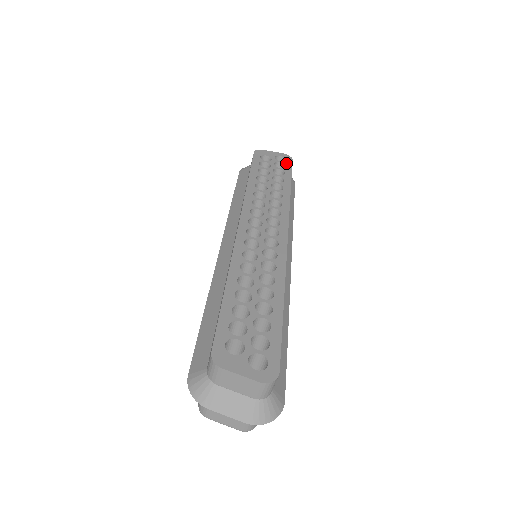
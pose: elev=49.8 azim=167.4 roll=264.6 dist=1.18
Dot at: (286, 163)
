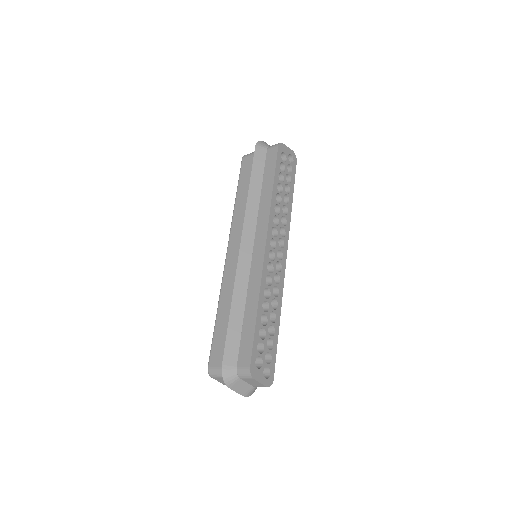
Dot at: (293, 166)
